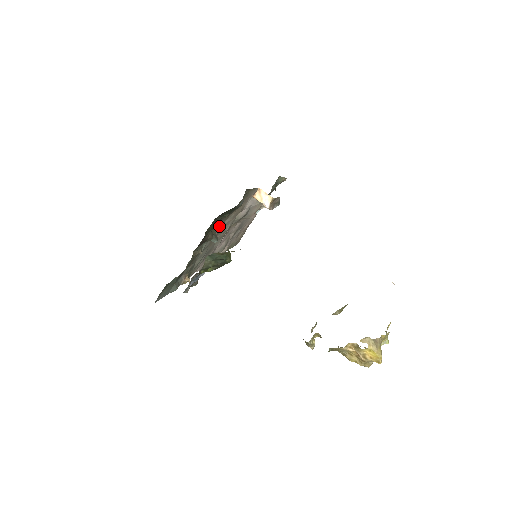
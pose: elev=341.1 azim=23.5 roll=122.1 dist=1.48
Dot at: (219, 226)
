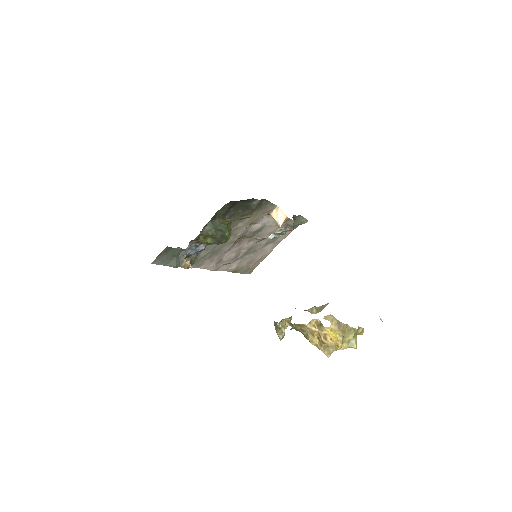
Dot at: (232, 224)
